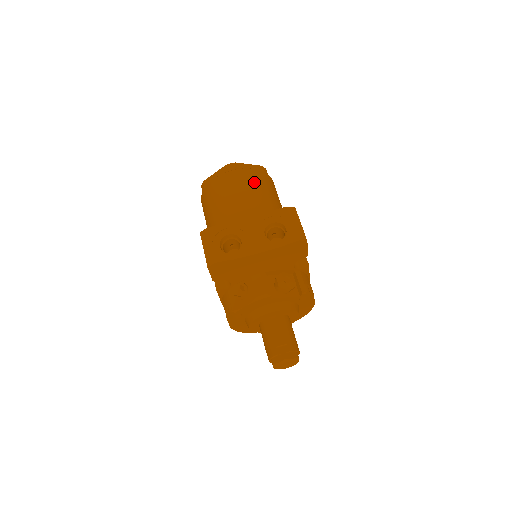
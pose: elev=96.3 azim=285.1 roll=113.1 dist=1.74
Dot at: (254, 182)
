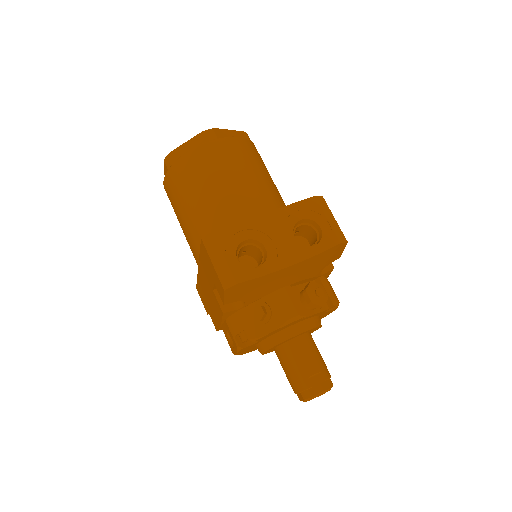
Dot at: (245, 156)
